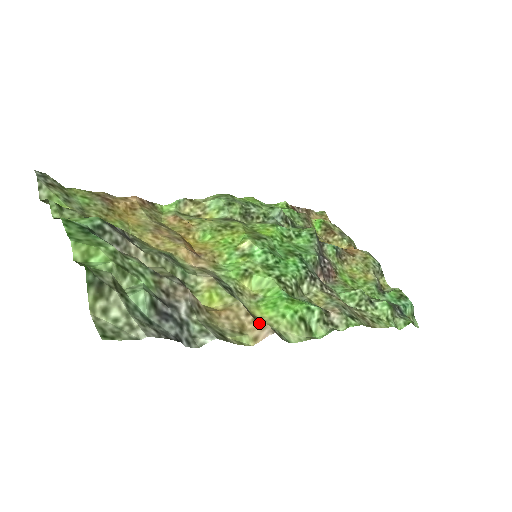
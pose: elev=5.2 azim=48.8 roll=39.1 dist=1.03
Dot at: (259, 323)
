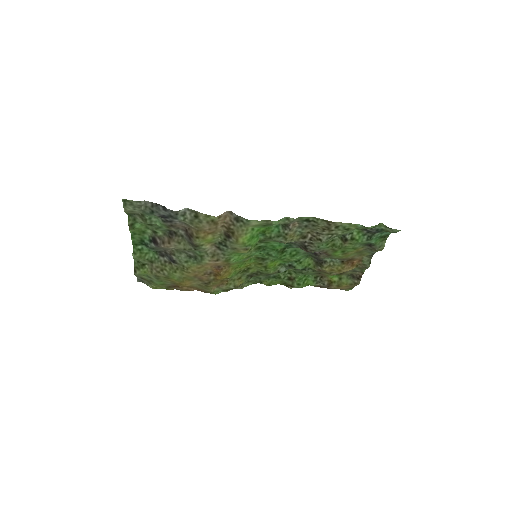
Dot at: (225, 219)
